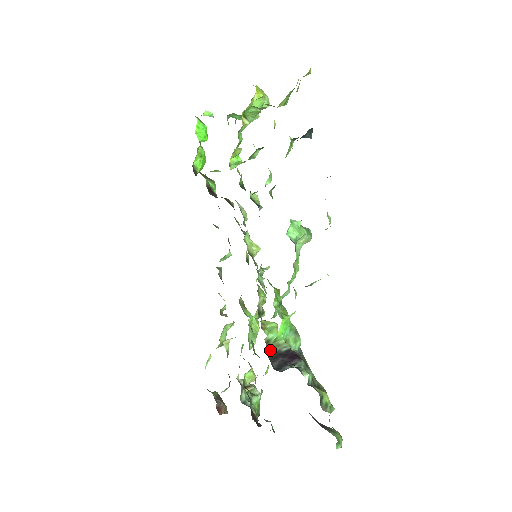
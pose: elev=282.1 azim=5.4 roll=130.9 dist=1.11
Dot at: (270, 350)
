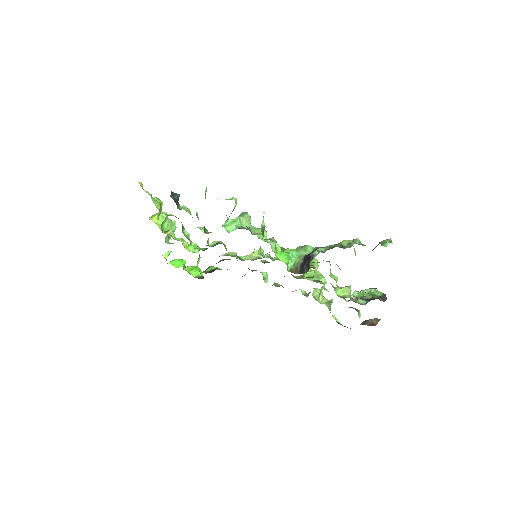
Dot at: (297, 271)
